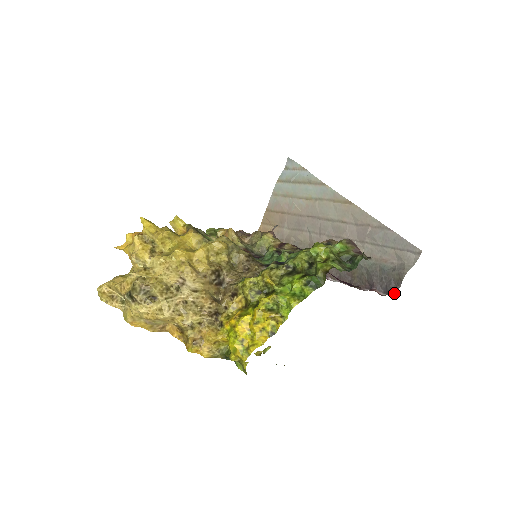
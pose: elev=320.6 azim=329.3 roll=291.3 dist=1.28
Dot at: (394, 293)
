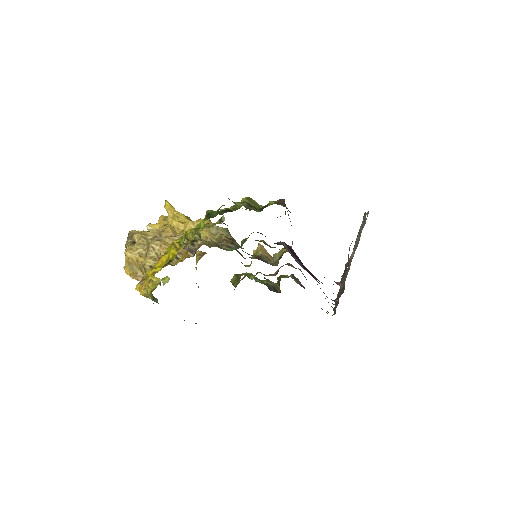
Dot at: occluded
